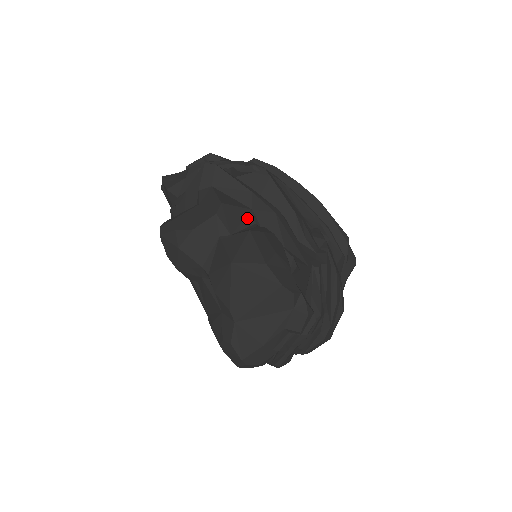
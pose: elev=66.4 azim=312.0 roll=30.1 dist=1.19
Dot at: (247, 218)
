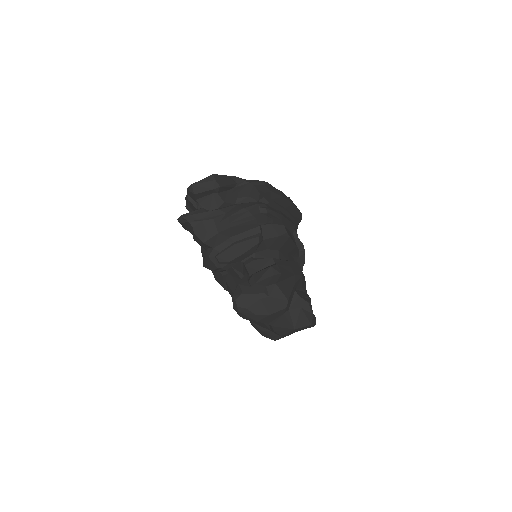
Dot at: (293, 292)
